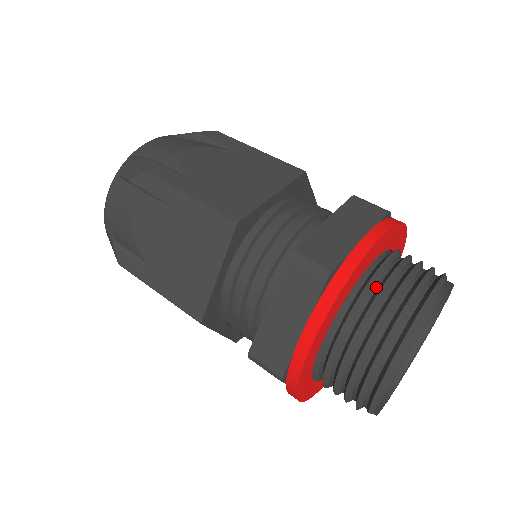
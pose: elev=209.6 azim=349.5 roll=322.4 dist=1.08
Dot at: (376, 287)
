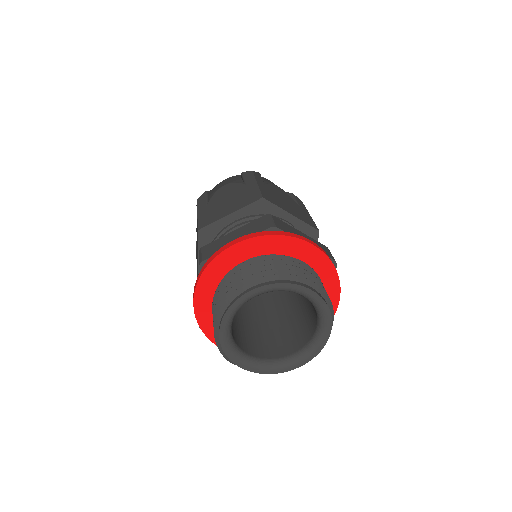
Dot at: (234, 276)
